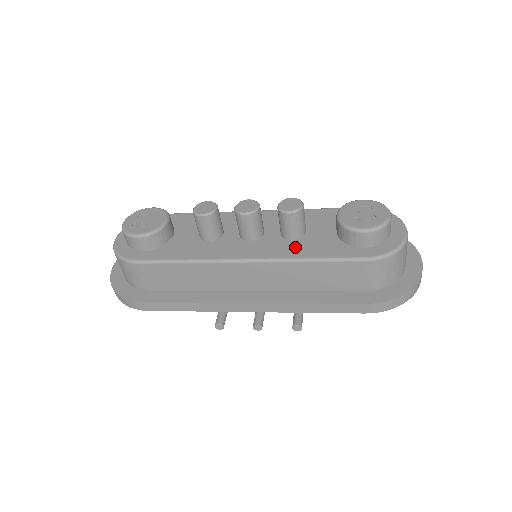
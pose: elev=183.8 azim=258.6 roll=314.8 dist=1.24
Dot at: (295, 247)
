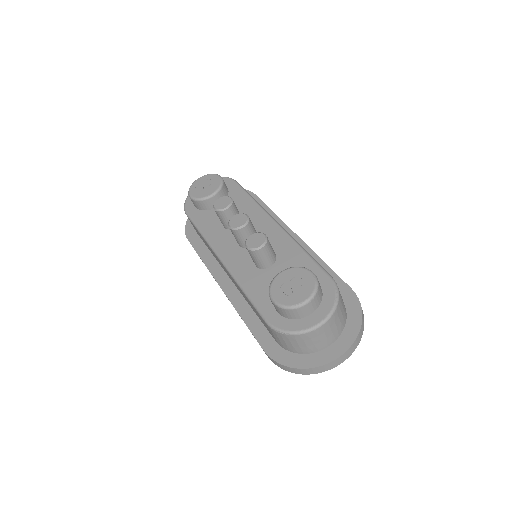
Dot at: (250, 273)
